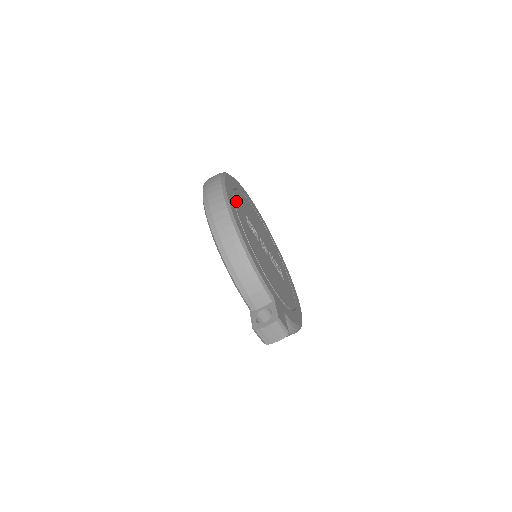
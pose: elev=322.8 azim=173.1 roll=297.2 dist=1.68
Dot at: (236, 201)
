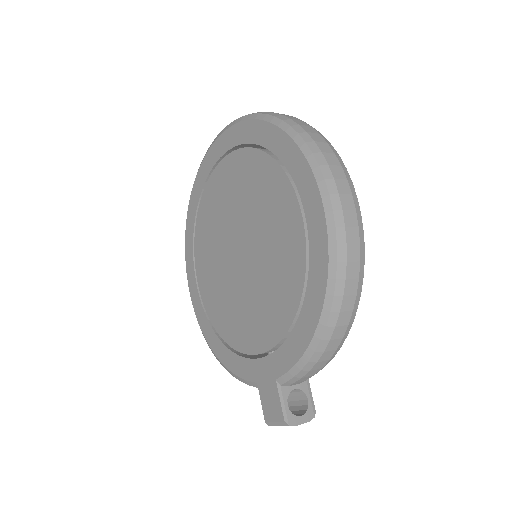
Dot at: occluded
